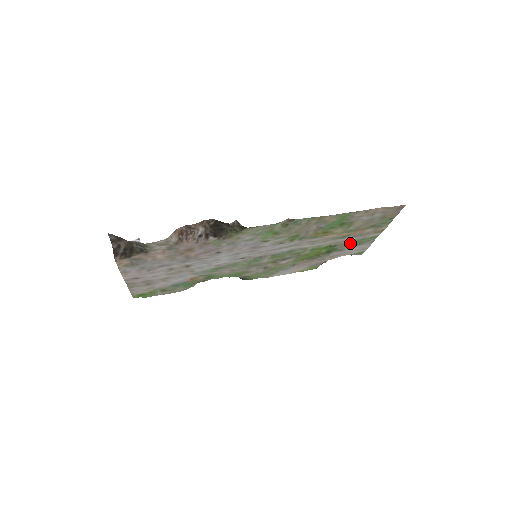
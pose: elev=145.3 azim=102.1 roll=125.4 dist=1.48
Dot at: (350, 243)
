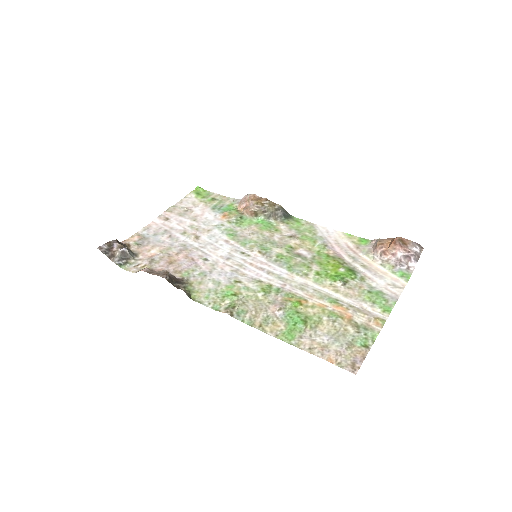
Dot at: (362, 291)
